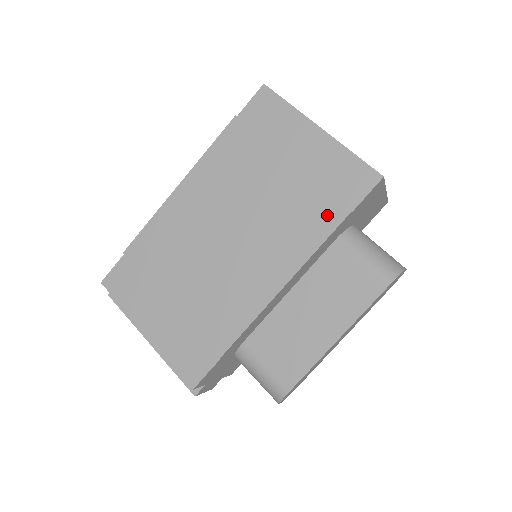
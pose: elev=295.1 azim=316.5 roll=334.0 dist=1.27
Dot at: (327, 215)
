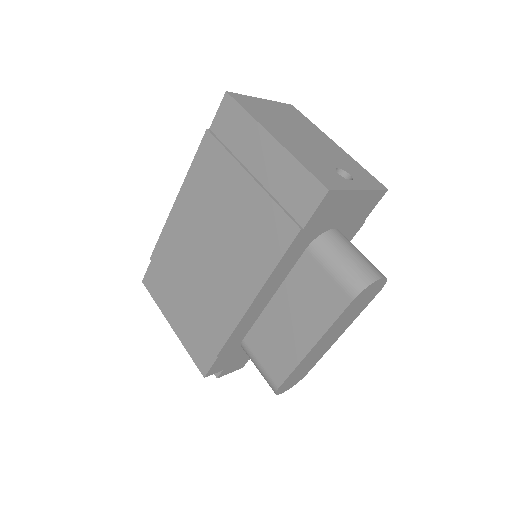
Dot at: (282, 232)
